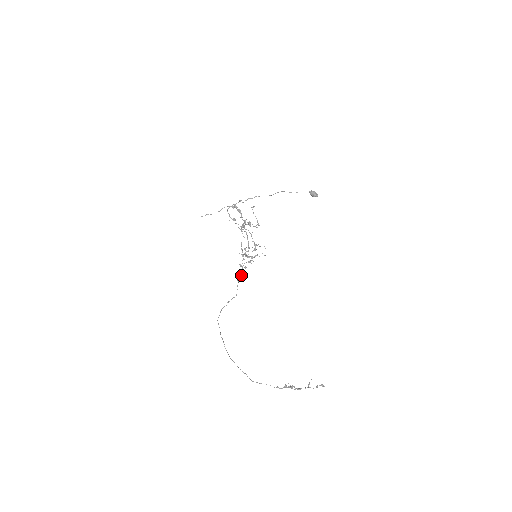
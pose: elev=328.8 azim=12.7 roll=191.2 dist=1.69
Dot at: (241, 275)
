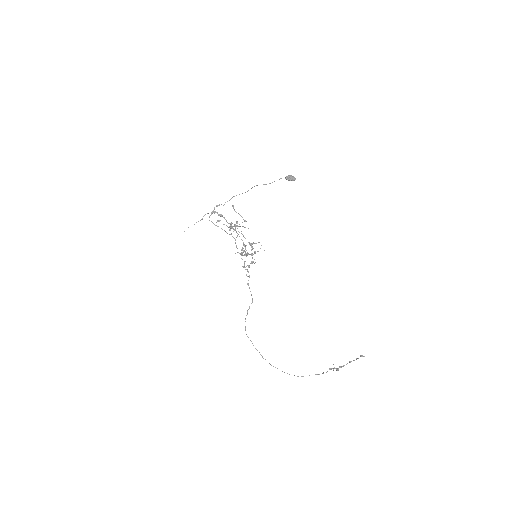
Dot at: occluded
